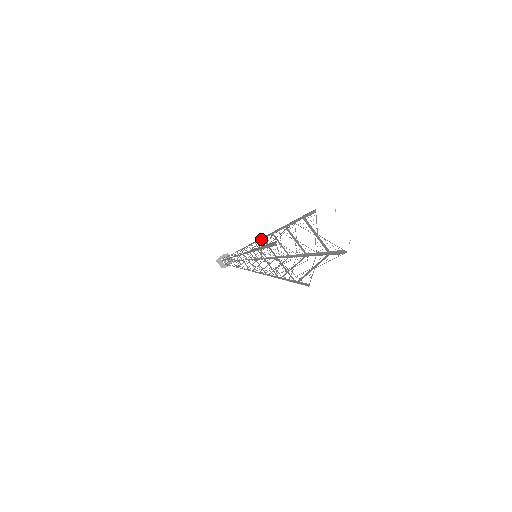
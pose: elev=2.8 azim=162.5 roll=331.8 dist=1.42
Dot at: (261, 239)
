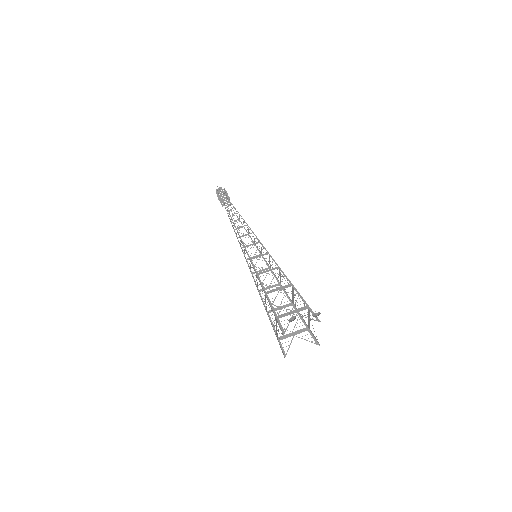
Dot at: (249, 257)
